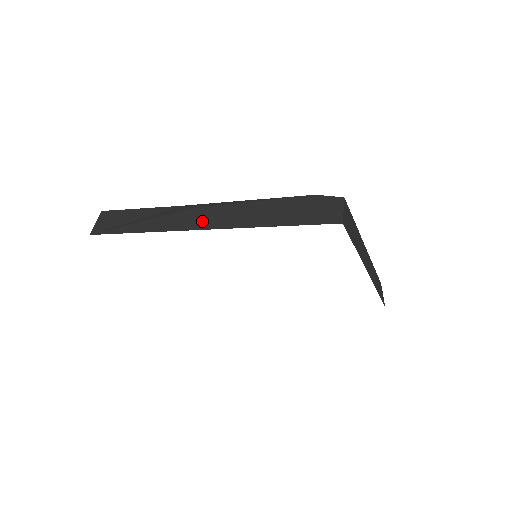
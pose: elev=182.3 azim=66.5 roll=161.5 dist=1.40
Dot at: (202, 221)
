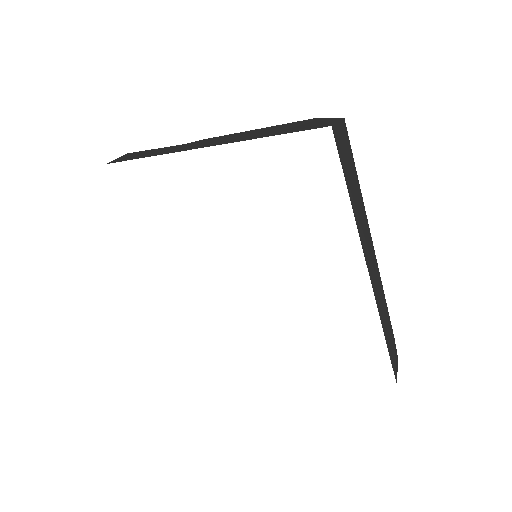
Dot at: (202, 144)
